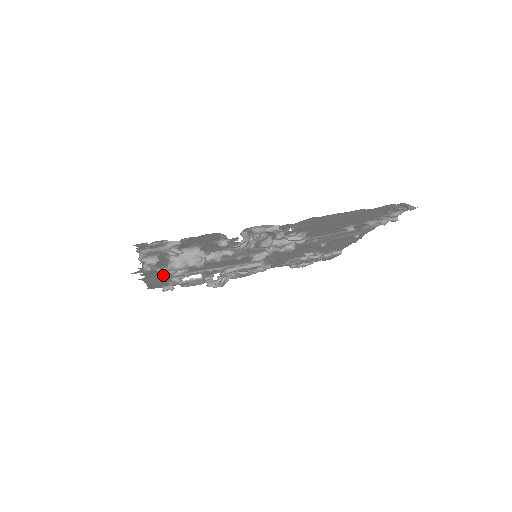
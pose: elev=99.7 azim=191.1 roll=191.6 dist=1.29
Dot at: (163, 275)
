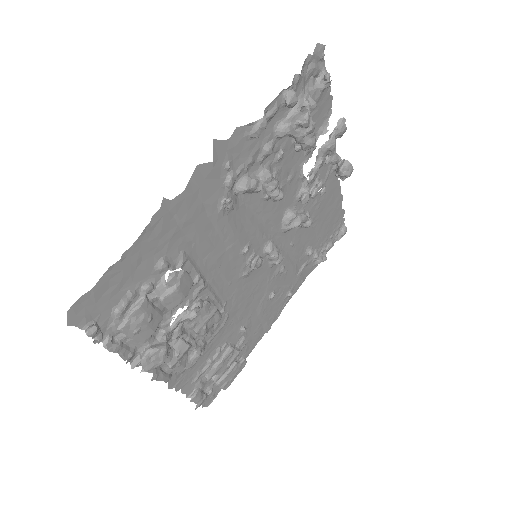
Dot at: (179, 224)
